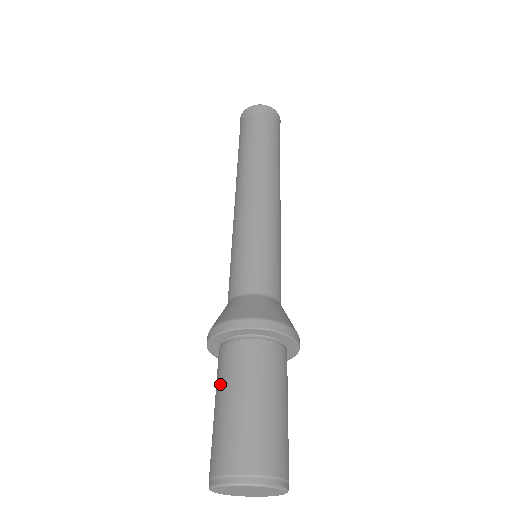
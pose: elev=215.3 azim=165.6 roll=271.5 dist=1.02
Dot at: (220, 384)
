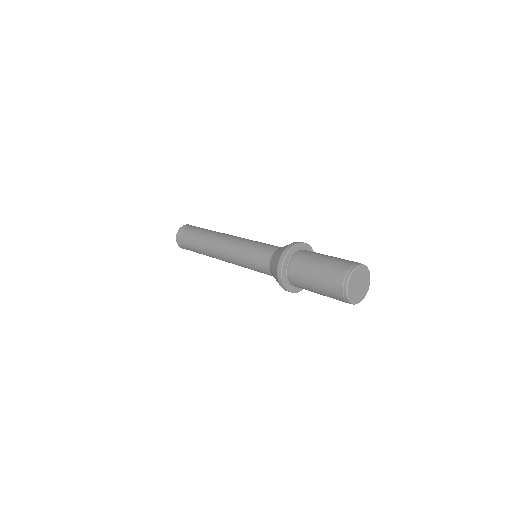
Dot at: (307, 266)
